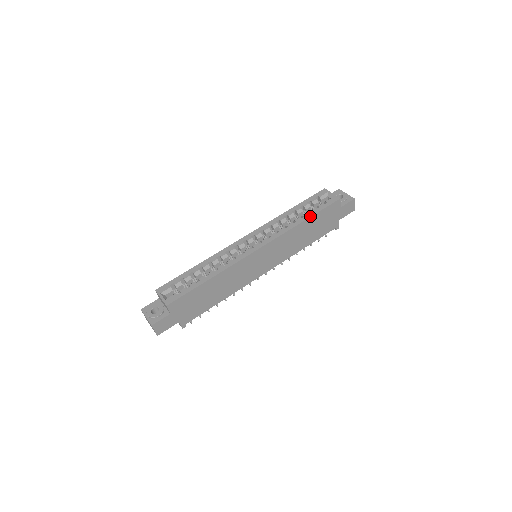
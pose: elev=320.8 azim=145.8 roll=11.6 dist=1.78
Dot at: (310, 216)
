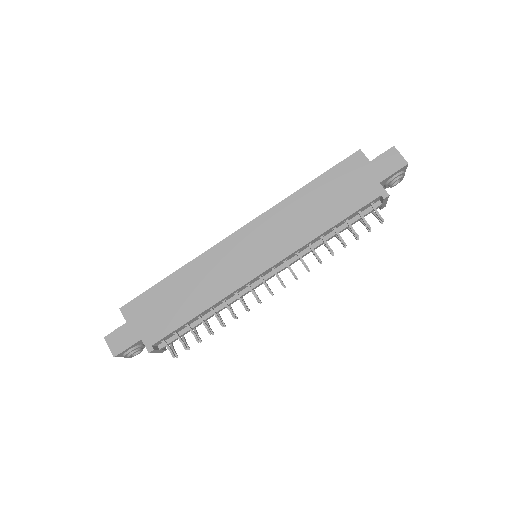
Dot at: (313, 180)
